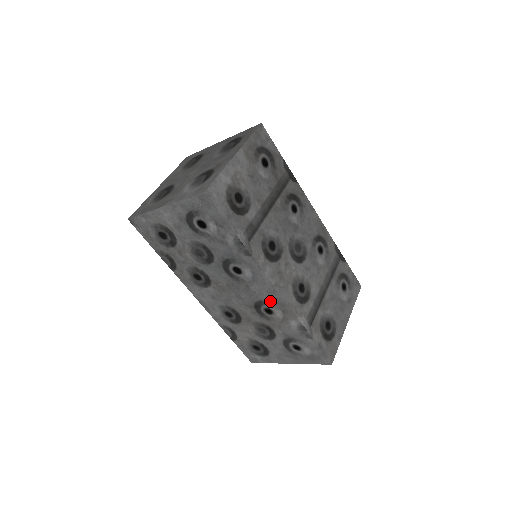
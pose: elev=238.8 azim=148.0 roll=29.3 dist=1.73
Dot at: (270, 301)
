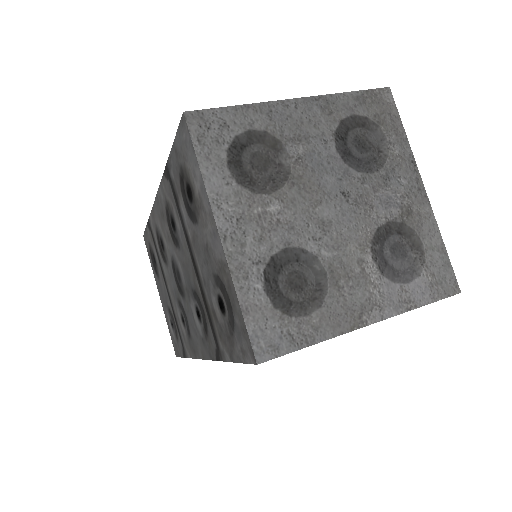
Dot at: occluded
